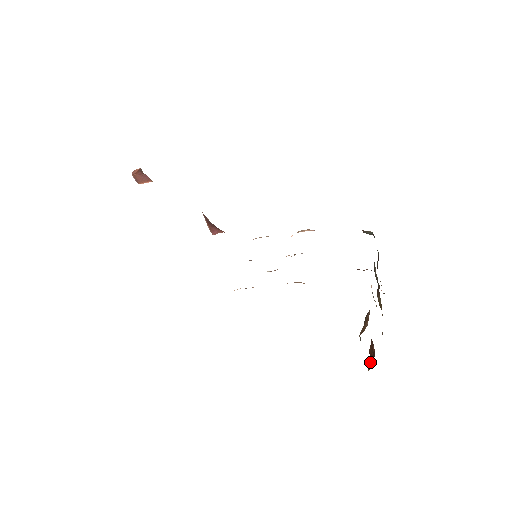
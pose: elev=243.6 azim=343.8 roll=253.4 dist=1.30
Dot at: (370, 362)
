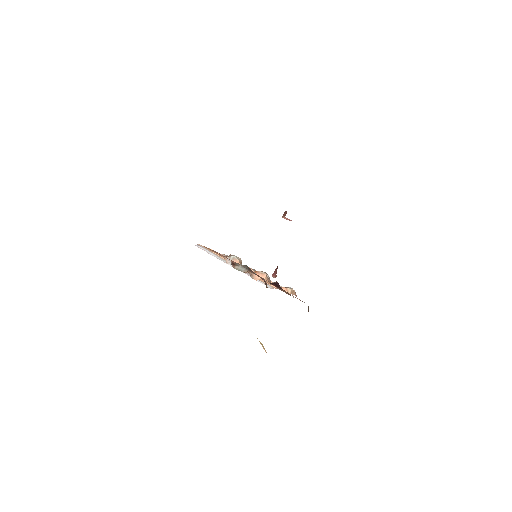
Dot at: occluded
